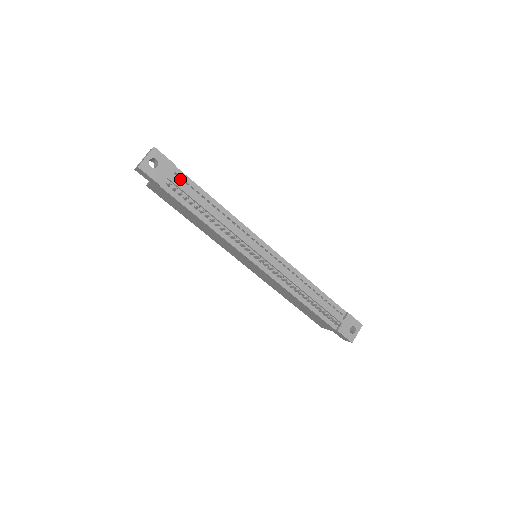
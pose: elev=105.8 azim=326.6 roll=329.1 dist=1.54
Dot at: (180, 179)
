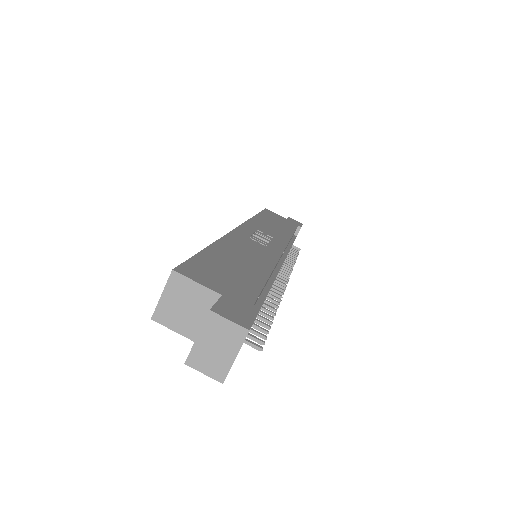
Dot at: occluded
